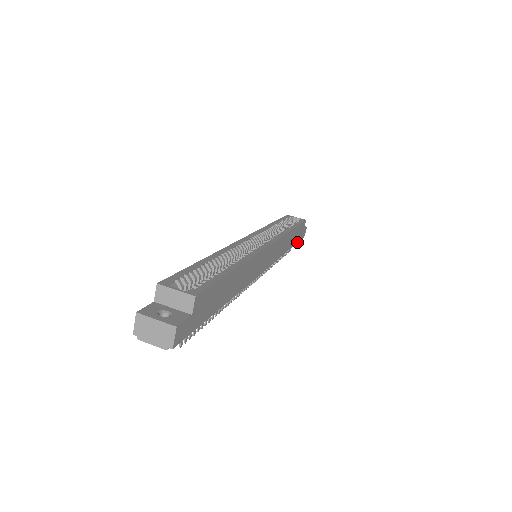
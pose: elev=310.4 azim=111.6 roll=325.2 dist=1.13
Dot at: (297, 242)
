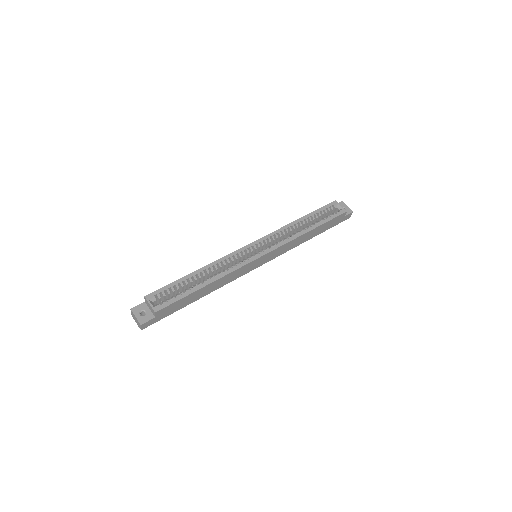
Dot at: (331, 227)
